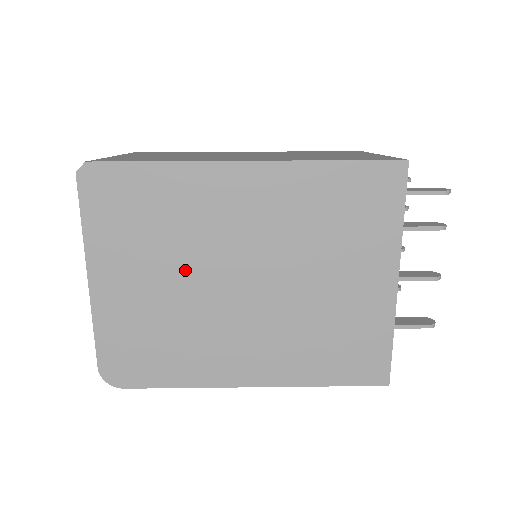
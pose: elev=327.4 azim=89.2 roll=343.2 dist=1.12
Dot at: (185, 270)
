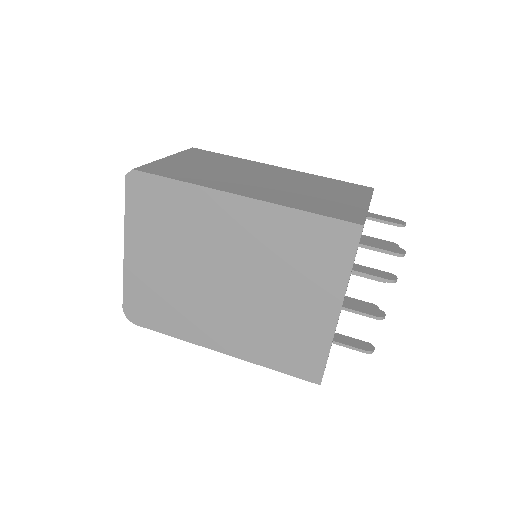
Dot at: (187, 259)
